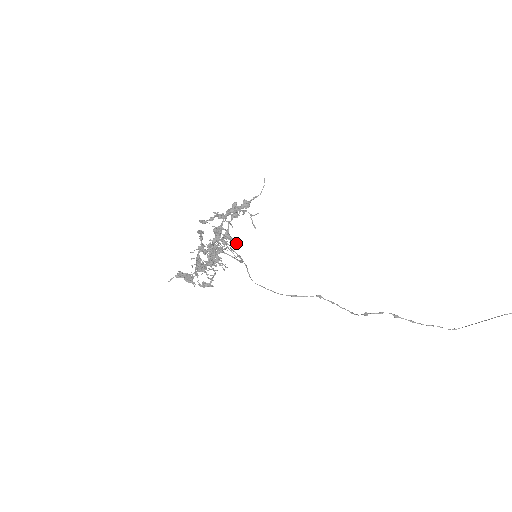
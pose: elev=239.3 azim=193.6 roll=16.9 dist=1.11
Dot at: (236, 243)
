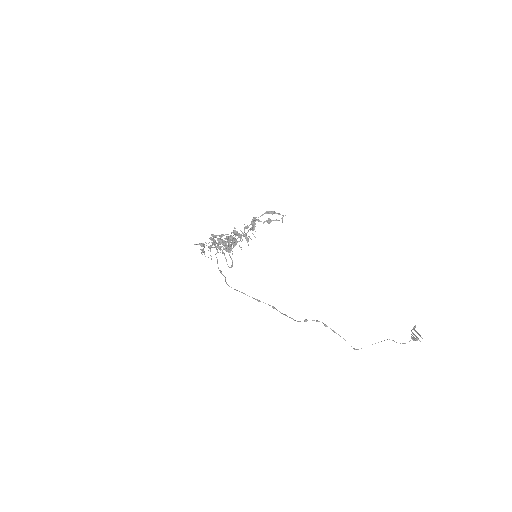
Dot at: occluded
